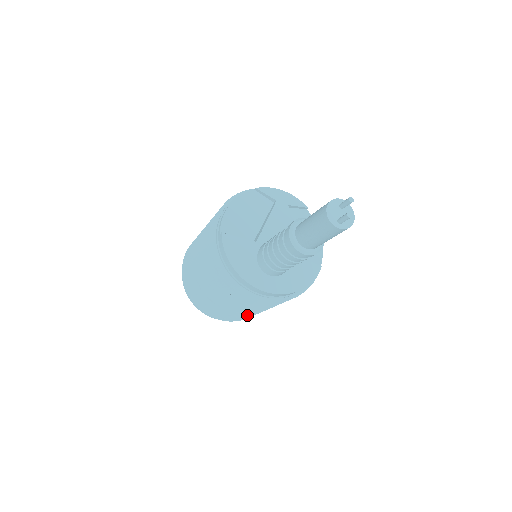
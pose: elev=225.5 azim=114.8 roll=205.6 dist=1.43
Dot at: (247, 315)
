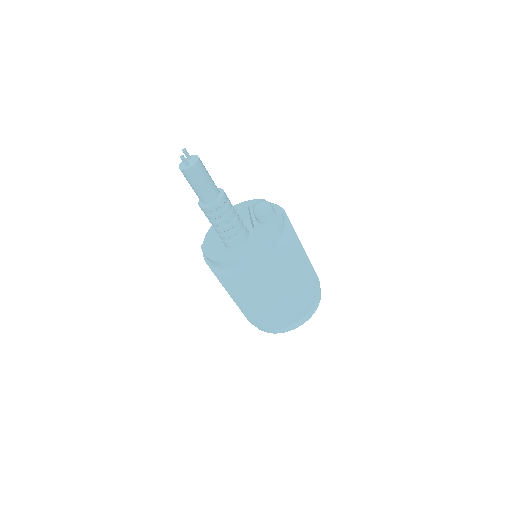
Dot at: (281, 306)
